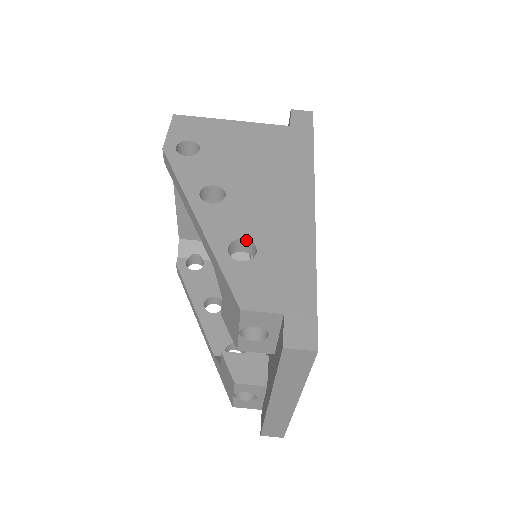
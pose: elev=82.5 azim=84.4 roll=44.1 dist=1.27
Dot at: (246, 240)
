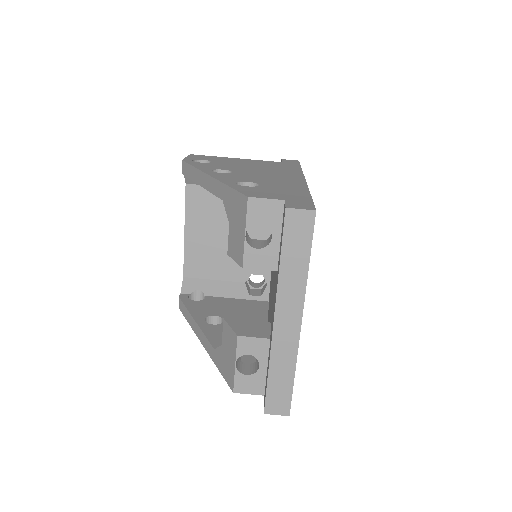
Dot at: (250, 183)
